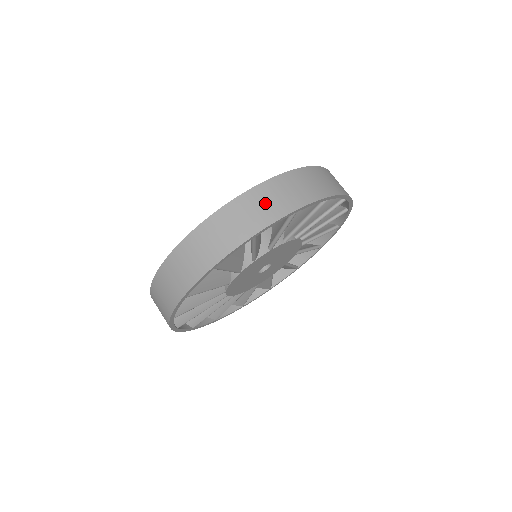
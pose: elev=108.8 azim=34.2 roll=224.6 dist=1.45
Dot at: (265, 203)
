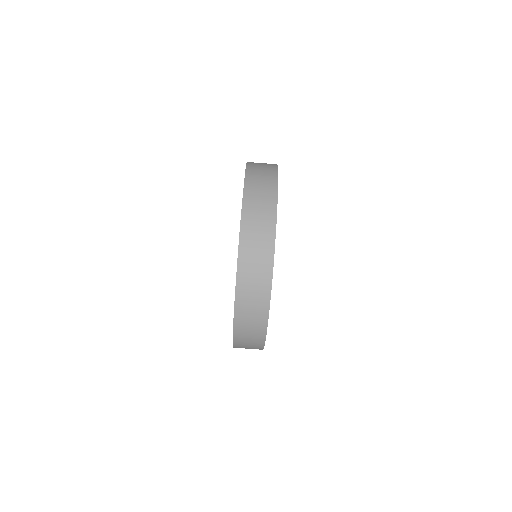
Dot at: (250, 328)
